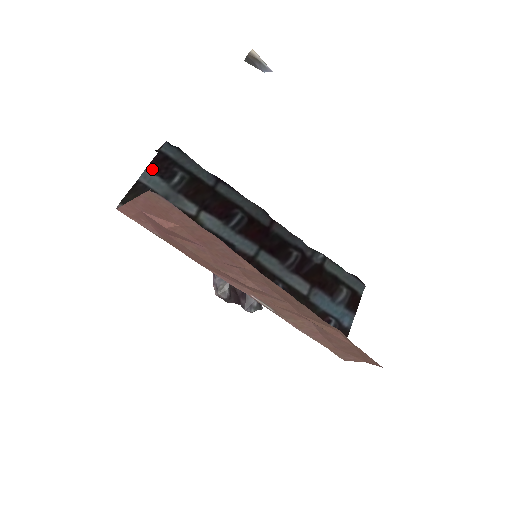
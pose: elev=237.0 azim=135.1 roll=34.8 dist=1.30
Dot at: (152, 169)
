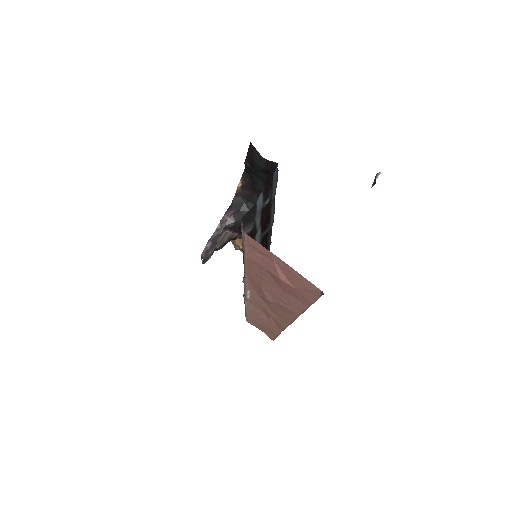
Dot at: occluded
